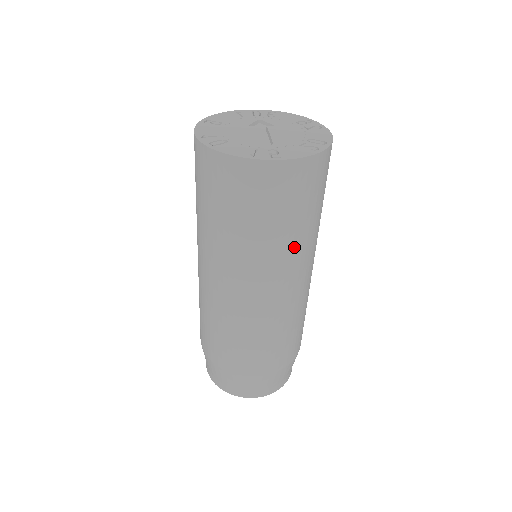
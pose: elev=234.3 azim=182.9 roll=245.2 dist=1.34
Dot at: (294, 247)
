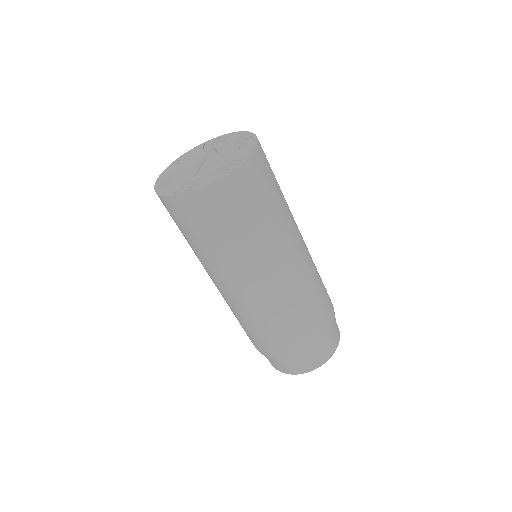
Dot at: (248, 252)
